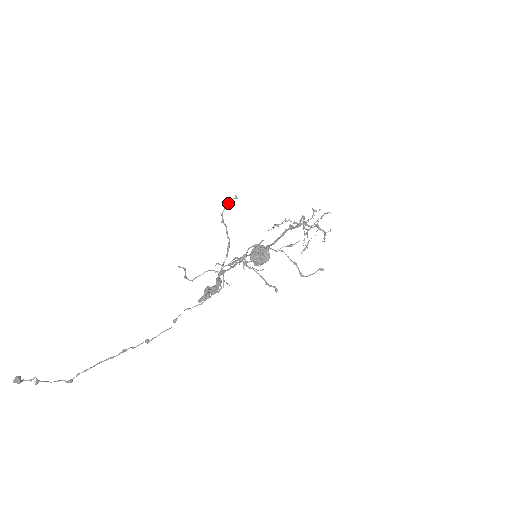
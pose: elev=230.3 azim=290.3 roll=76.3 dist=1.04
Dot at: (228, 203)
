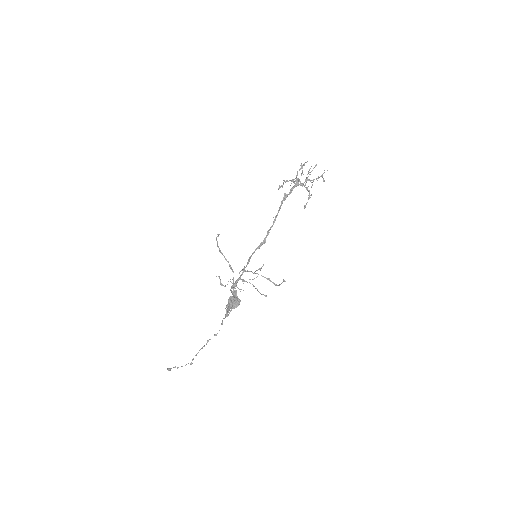
Dot at: (216, 240)
